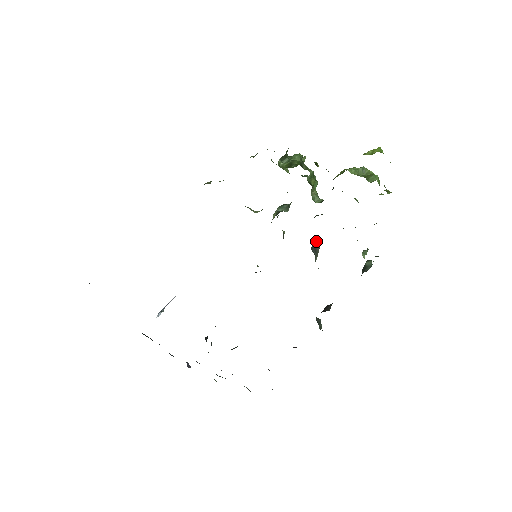
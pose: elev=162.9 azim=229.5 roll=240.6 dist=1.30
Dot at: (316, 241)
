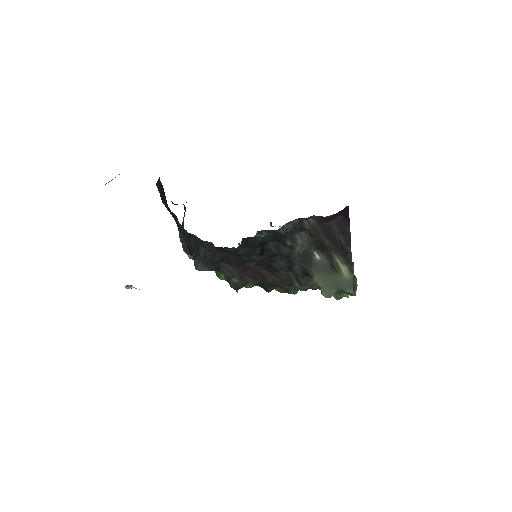
Dot at: occluded
